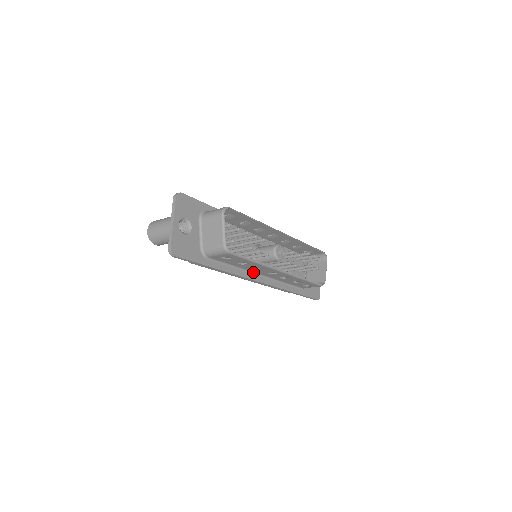
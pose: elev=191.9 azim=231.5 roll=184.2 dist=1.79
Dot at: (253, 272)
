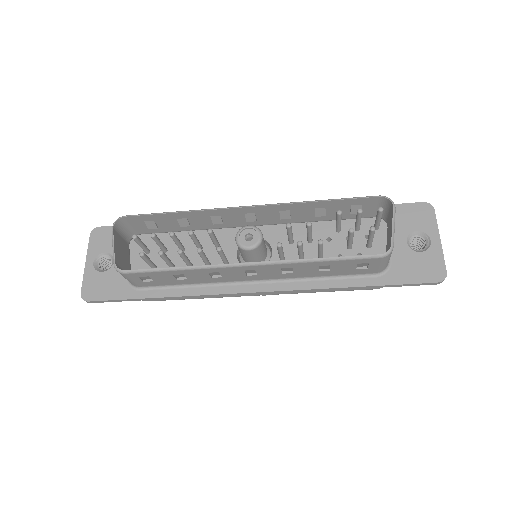
Dot at: (234, 282)
